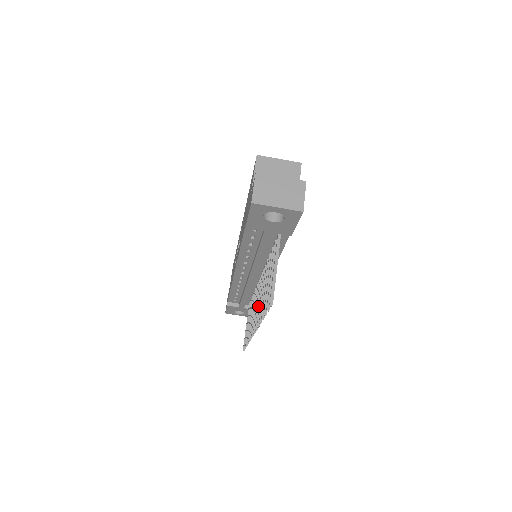
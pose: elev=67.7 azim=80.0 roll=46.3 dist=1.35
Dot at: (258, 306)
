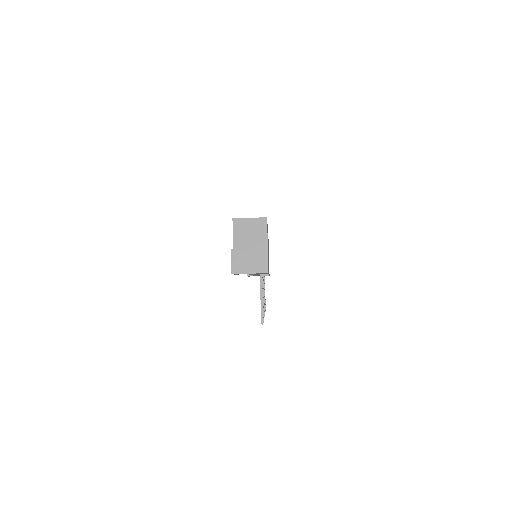
Dot at: occluded
